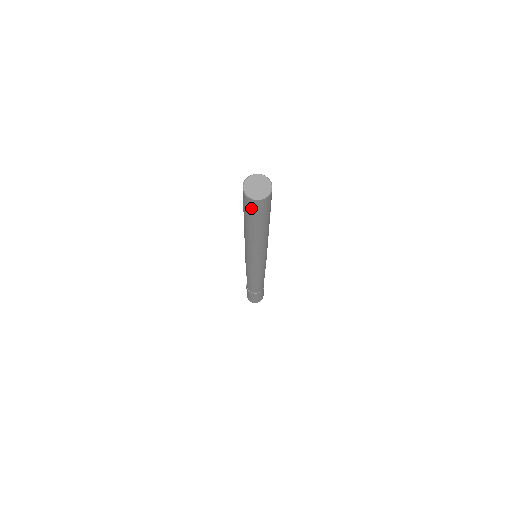
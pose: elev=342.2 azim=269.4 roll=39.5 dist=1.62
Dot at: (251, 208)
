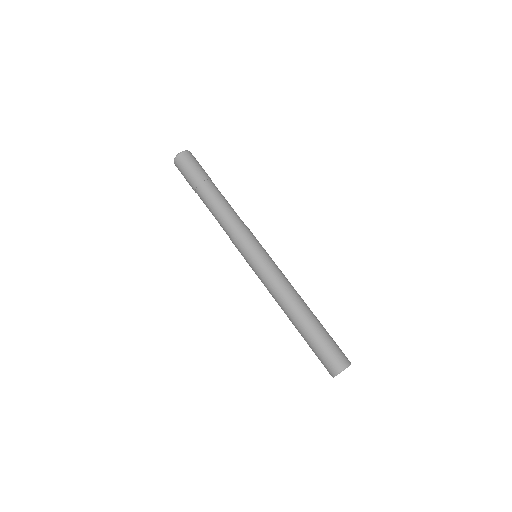
Dot at: occluded
